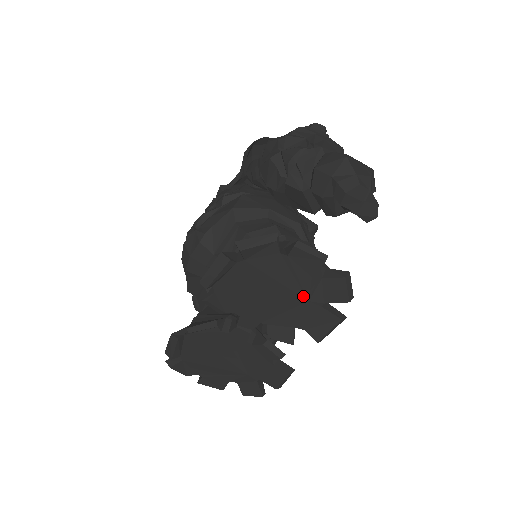
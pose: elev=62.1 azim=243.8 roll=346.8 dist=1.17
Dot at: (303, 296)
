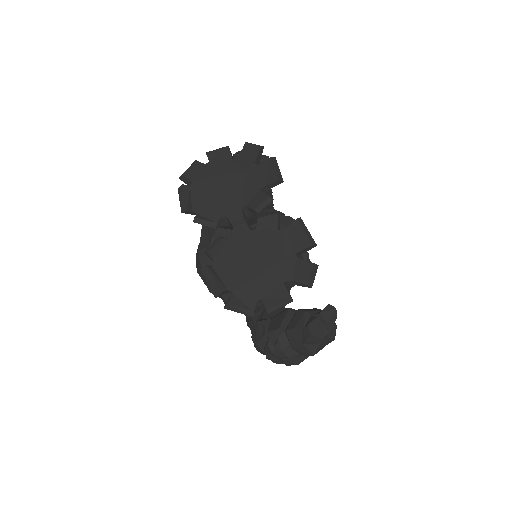
Dot at: (241, 170)
